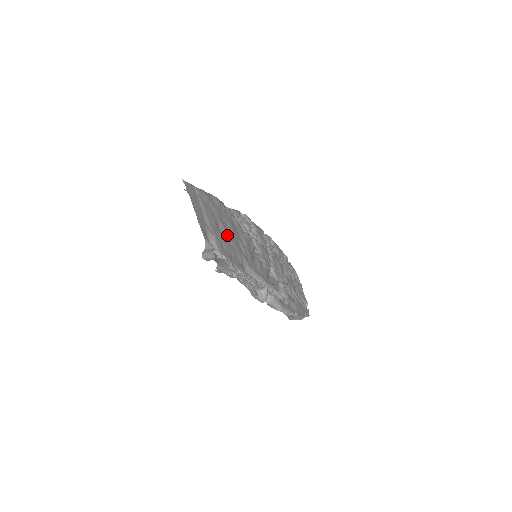
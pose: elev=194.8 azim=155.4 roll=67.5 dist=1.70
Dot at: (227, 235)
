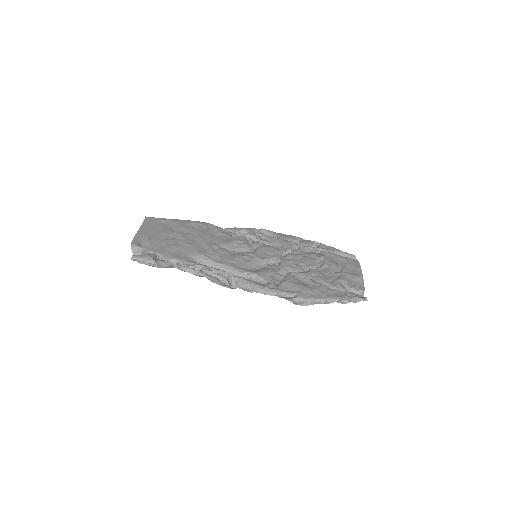
Dot at: (181, 240)
